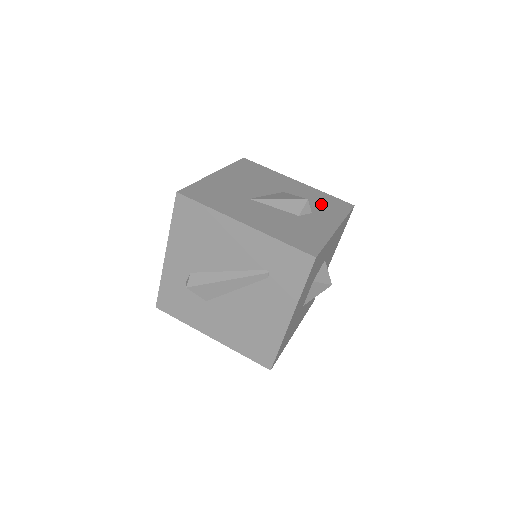
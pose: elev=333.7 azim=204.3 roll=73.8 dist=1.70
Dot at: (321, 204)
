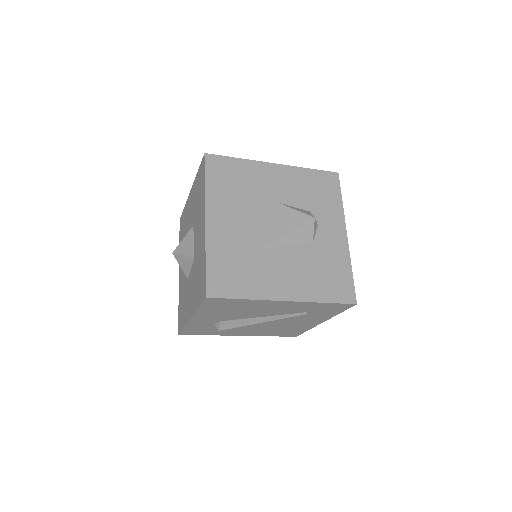
Dot at: (316, 198)
